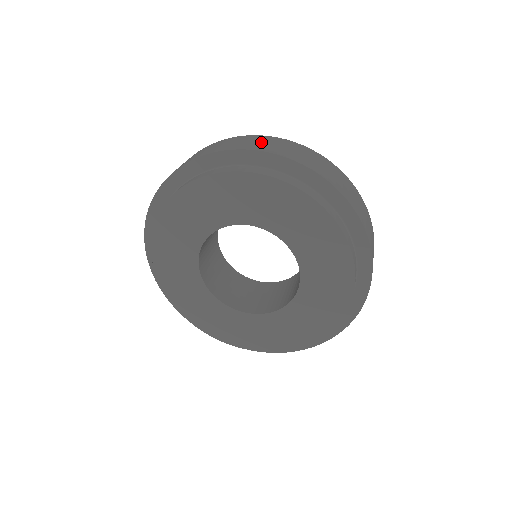
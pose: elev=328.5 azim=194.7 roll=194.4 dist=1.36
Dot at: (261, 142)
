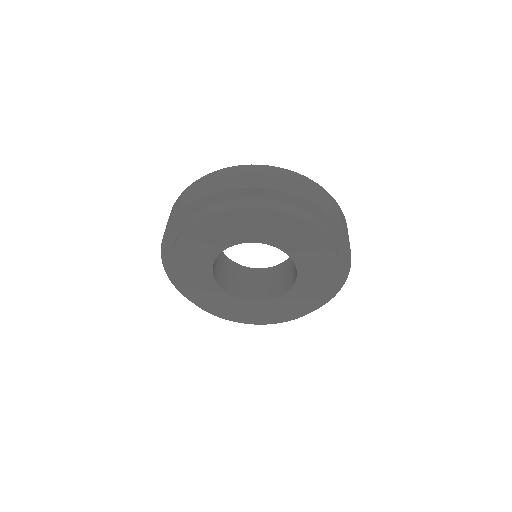
Dot at: (176, 206)
